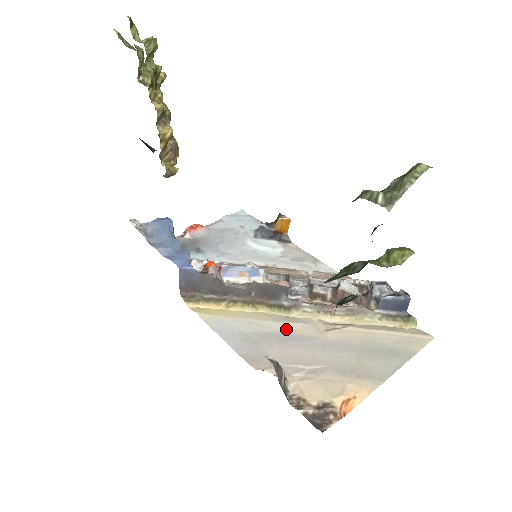
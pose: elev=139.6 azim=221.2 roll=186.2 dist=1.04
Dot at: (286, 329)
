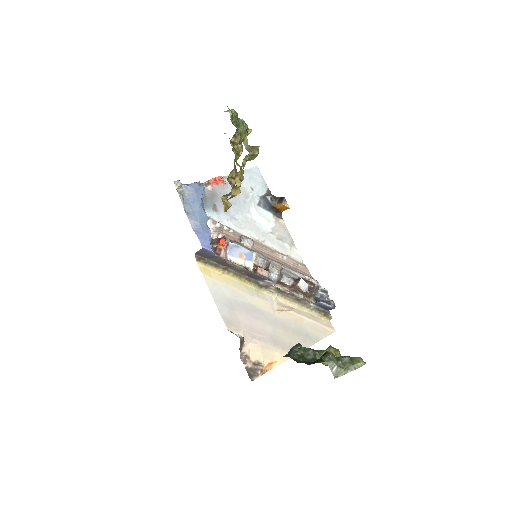
Dot at: (254, 302)
